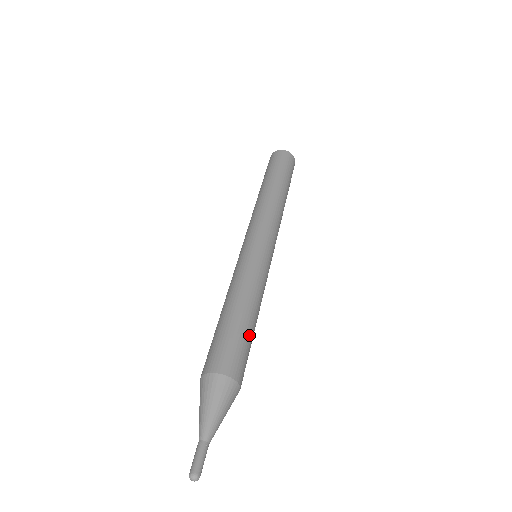
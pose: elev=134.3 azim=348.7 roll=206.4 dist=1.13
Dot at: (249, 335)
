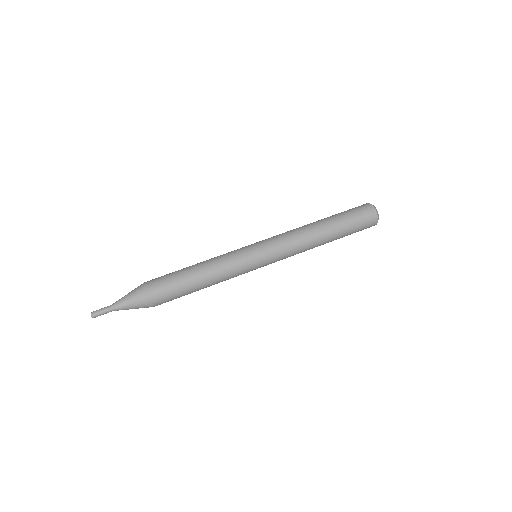
Dot at: (186, 290)
